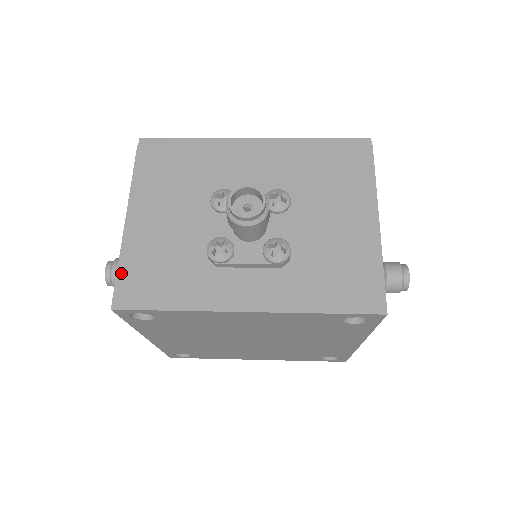
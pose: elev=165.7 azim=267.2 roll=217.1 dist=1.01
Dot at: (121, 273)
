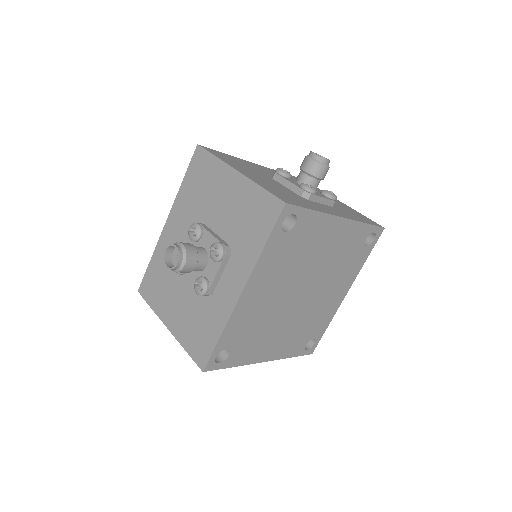
Dot at: (269, 190)
